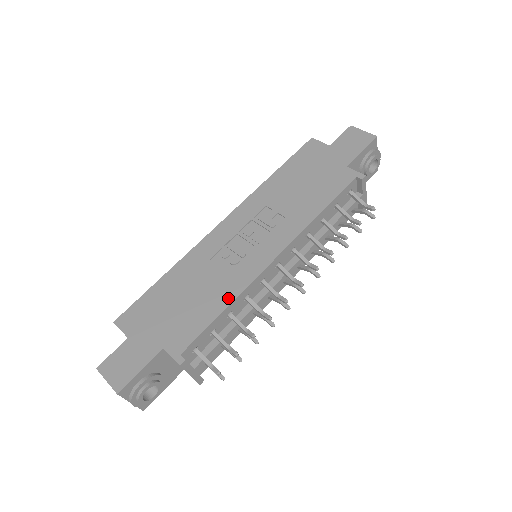
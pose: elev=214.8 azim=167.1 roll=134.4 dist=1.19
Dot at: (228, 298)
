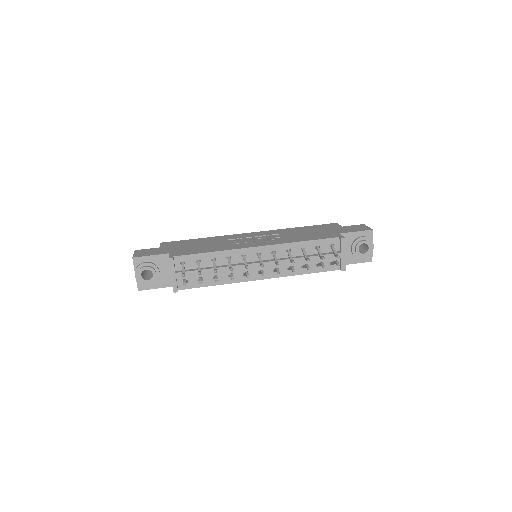
Dot at: (218, 250)
